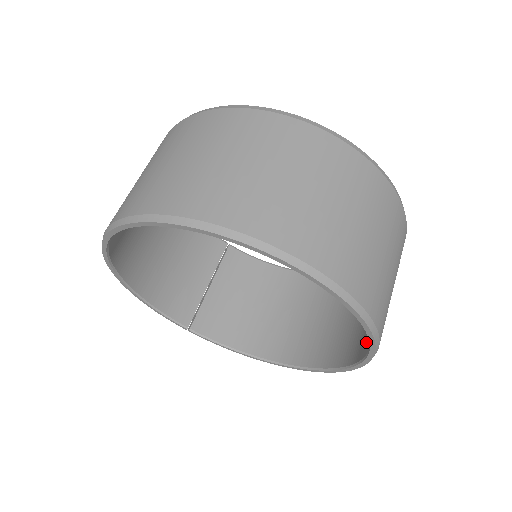
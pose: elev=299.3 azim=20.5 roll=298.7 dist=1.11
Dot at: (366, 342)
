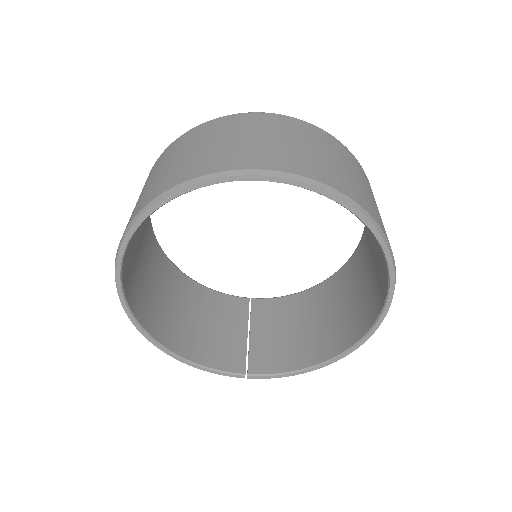
Dot at: (382, 253)
